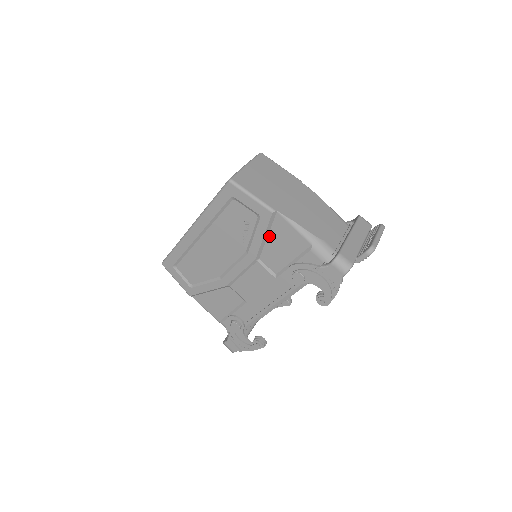
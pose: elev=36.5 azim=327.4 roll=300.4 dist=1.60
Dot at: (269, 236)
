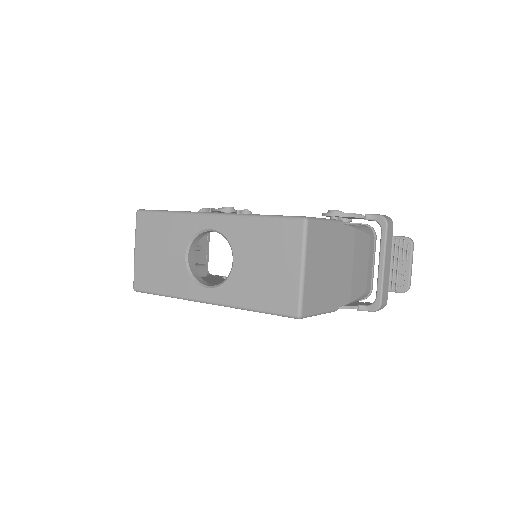
Dot at: occluded
